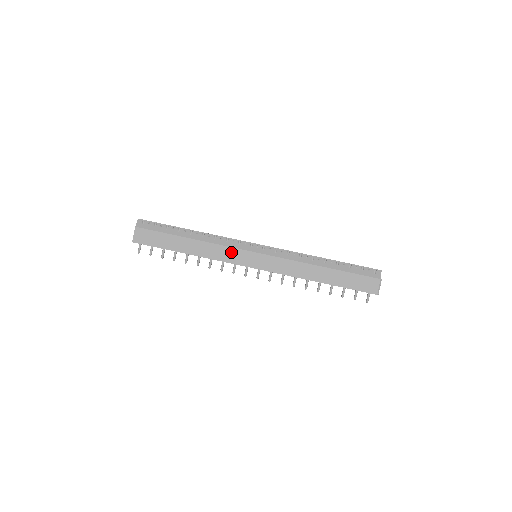
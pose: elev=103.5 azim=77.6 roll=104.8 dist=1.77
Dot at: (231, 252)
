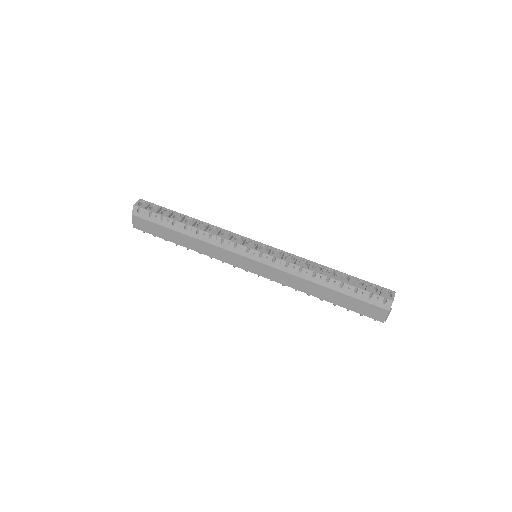
Dot at: (227, 254)
